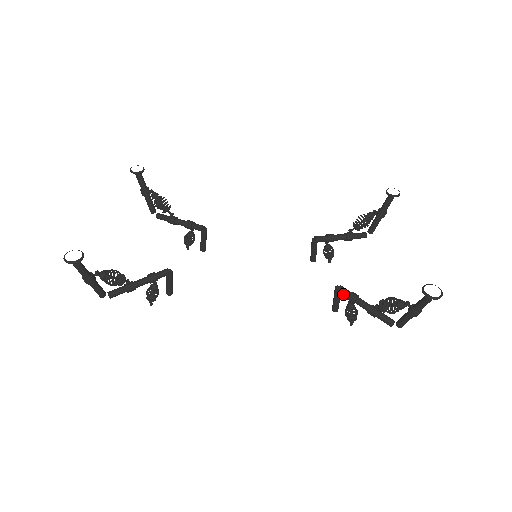
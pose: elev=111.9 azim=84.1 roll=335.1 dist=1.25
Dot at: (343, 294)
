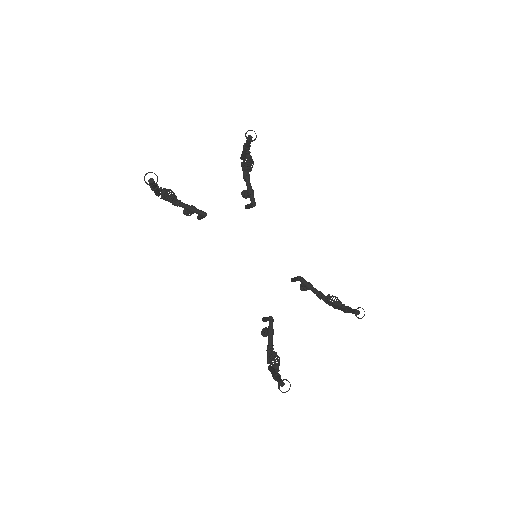
Dot at: (269, 324)
